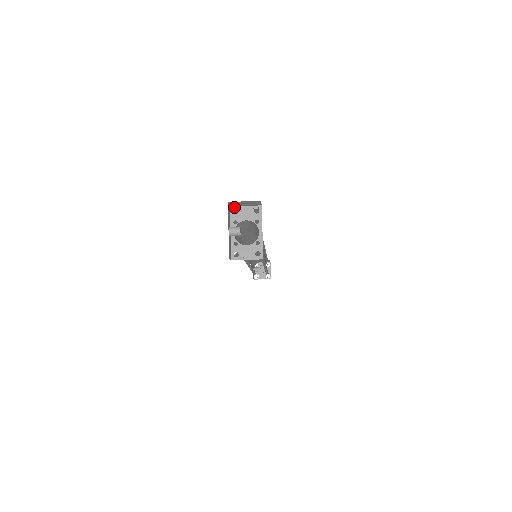
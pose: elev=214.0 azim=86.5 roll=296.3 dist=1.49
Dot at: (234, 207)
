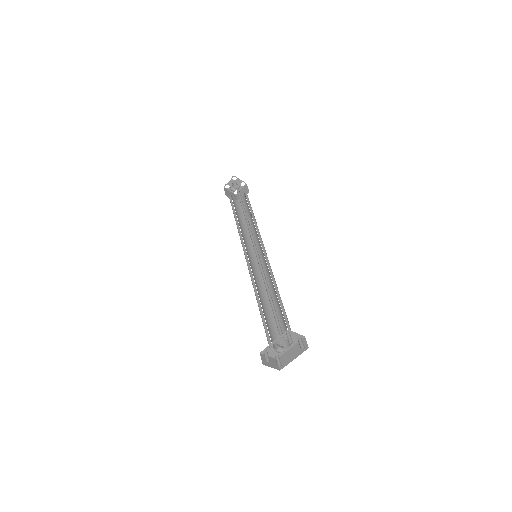
Dot at: (290, 330)
